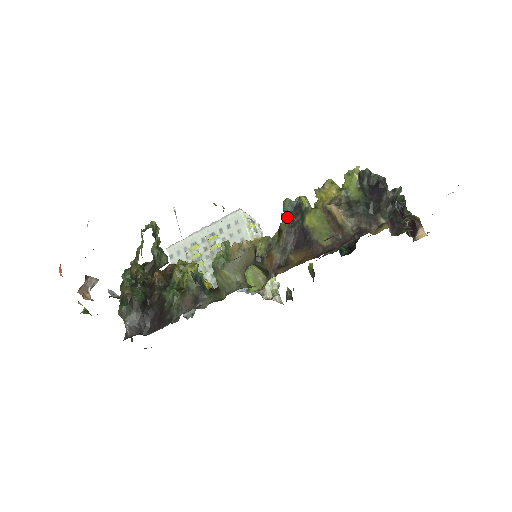
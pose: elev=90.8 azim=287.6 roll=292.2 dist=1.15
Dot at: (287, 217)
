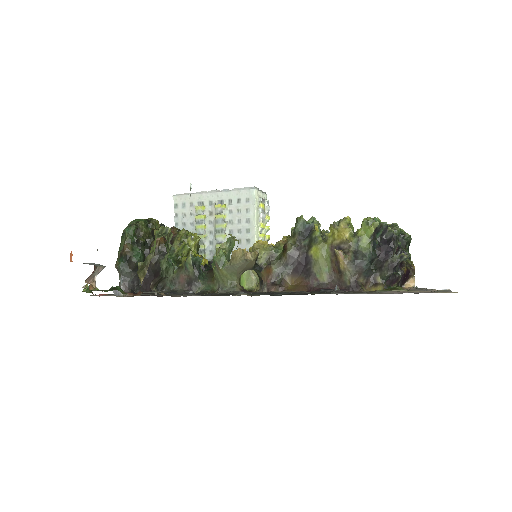
Dot at: (296, 237)
